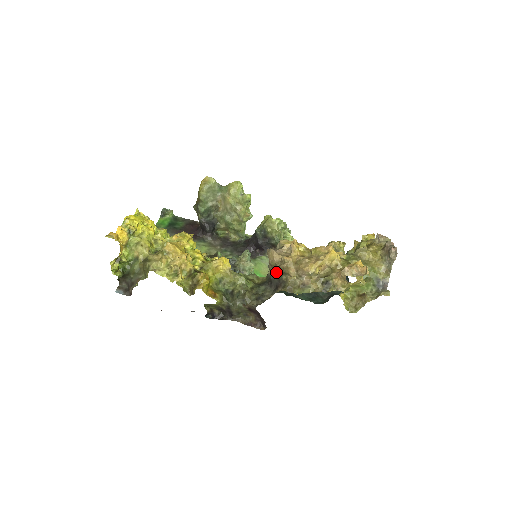
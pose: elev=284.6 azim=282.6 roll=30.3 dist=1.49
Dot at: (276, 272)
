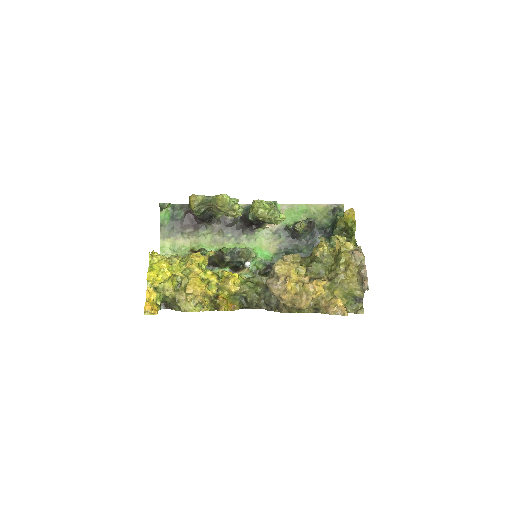
Dot at: occluded
